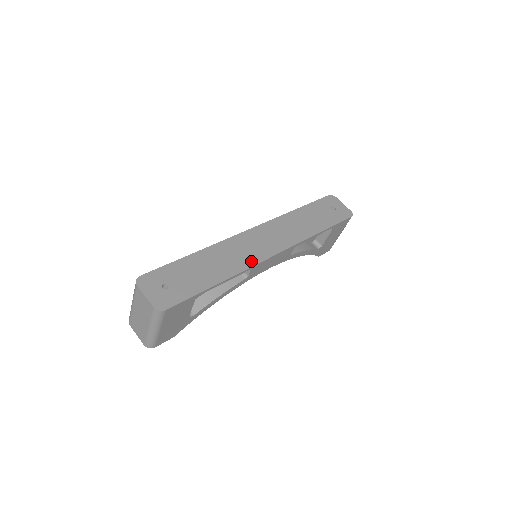
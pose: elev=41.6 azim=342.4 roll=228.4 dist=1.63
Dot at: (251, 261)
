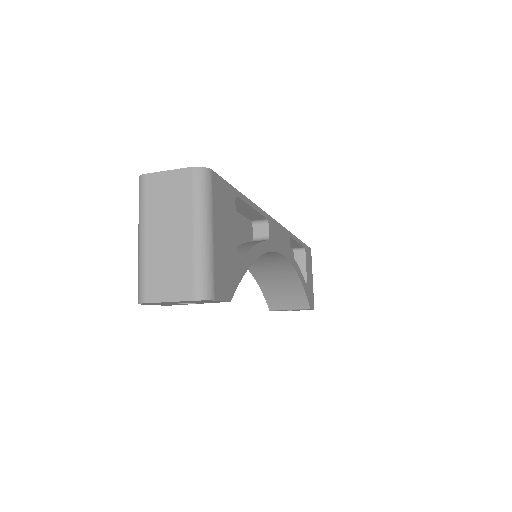
Dot at: occluded
